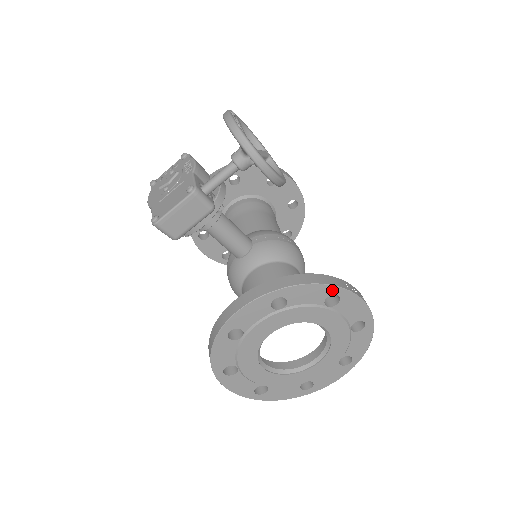
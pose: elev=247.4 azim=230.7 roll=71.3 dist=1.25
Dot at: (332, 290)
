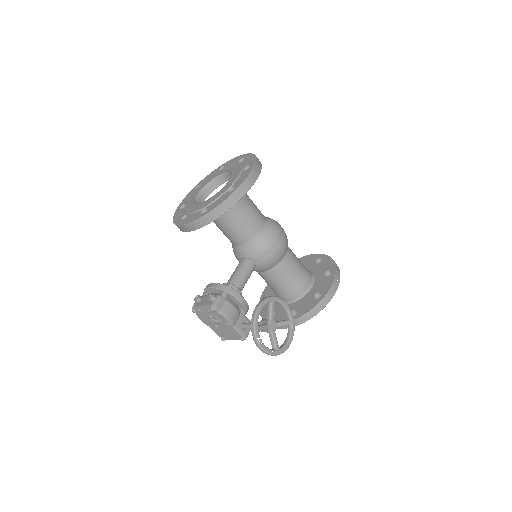
Dot at: (323, 306)
